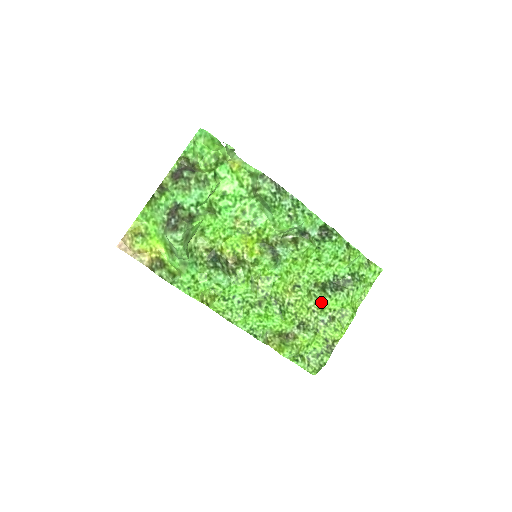
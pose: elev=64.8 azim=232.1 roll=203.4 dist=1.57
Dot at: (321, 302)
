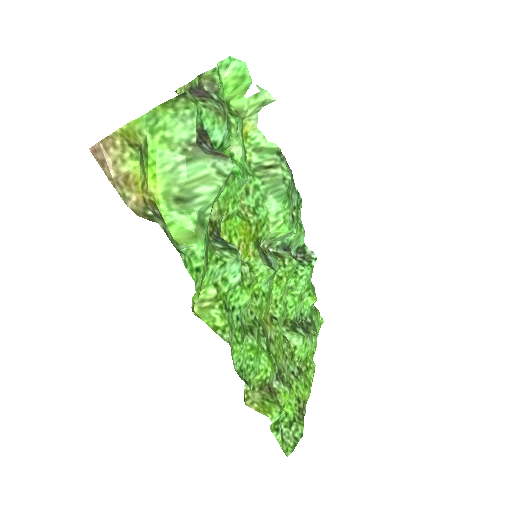
Dot at: (293, 345)
